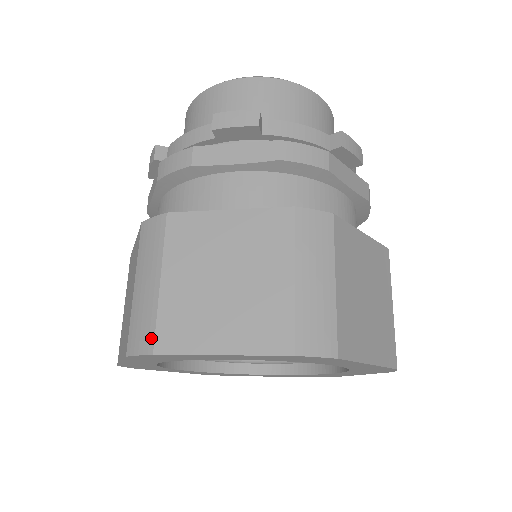
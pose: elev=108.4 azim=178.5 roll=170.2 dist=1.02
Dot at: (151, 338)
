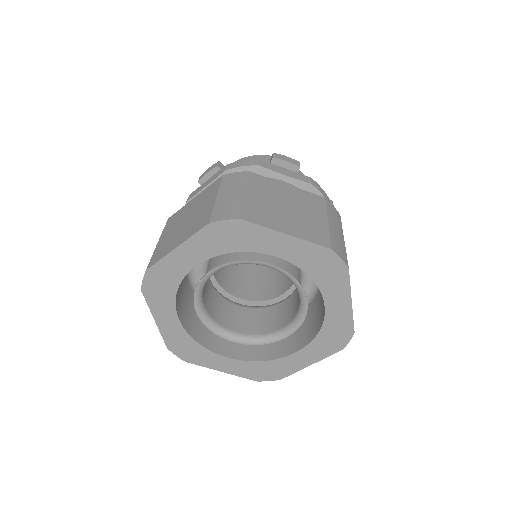
Dot at: (148, 266)
